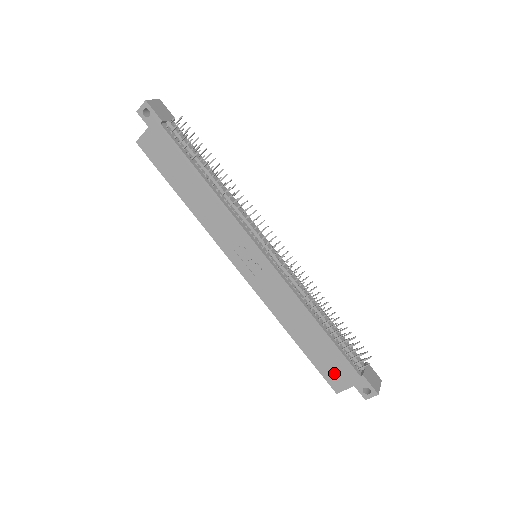
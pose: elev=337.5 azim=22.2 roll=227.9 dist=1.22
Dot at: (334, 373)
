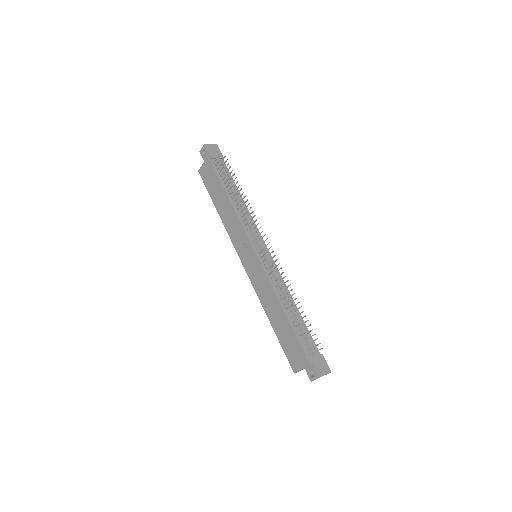
Dot at: (293, 355)
